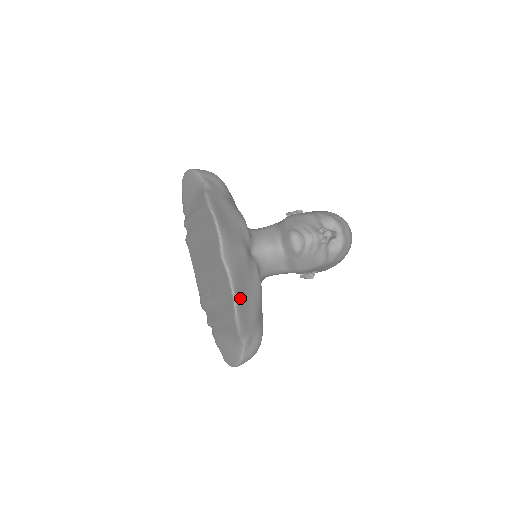
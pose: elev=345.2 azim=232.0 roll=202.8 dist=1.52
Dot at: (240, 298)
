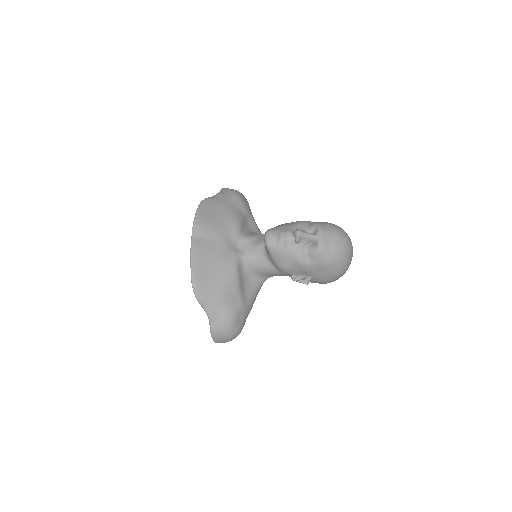
Dot at: (199, 271)
